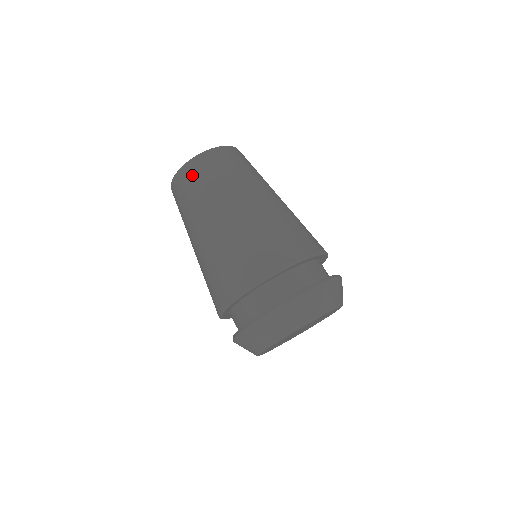
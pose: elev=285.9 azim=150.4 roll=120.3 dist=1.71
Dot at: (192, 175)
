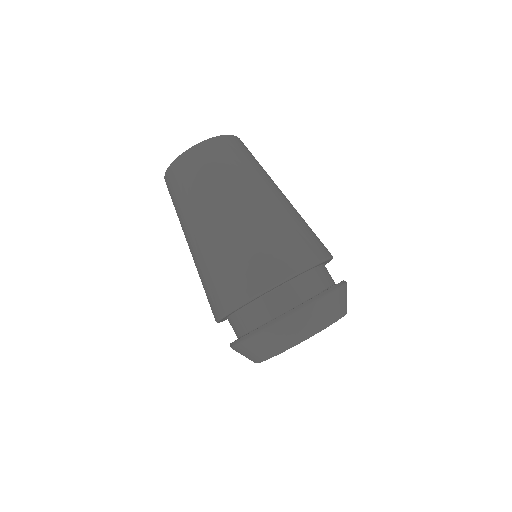
Dot at: (175, 180)
